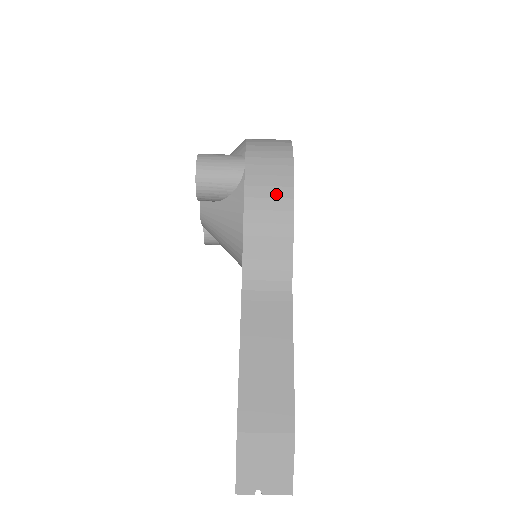
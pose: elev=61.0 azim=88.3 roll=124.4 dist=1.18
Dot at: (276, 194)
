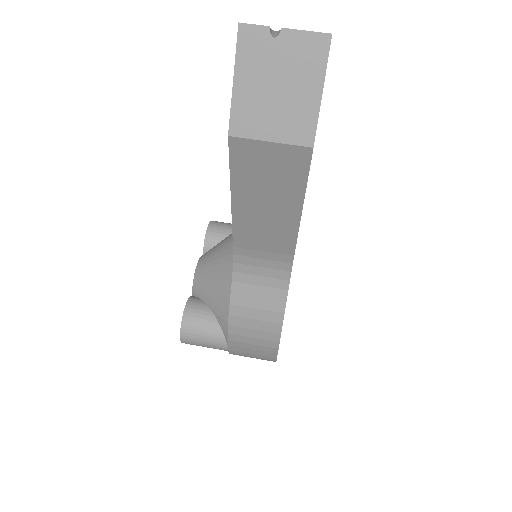
Dot at: occluded
